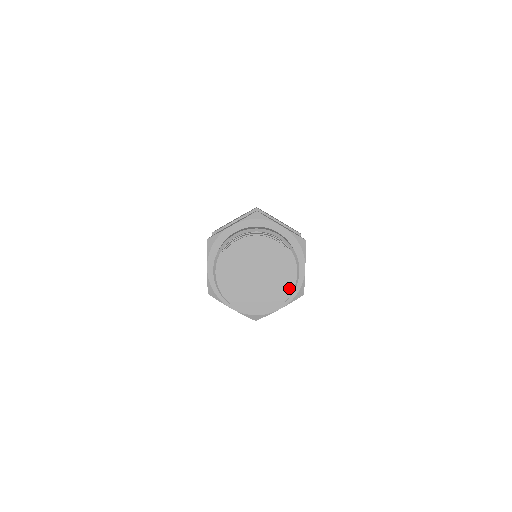
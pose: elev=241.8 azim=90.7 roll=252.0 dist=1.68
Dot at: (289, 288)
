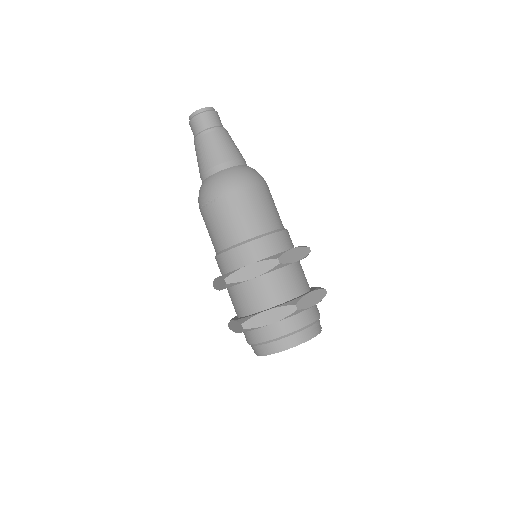
Dot at: occluded
